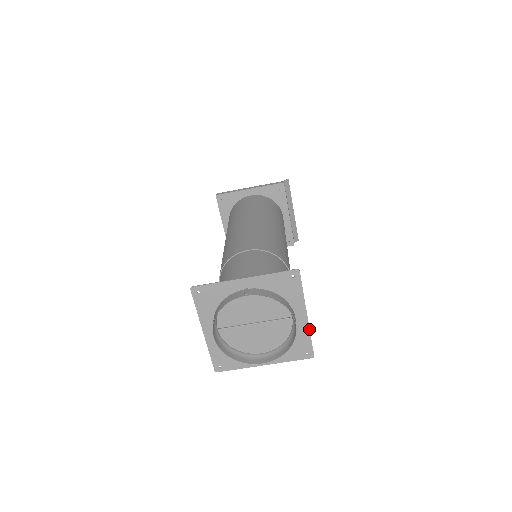
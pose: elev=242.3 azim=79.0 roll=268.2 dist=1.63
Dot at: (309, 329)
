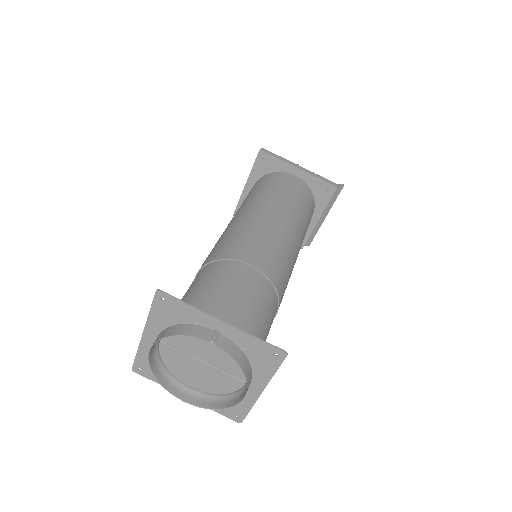
Dot at: (255, 402)
